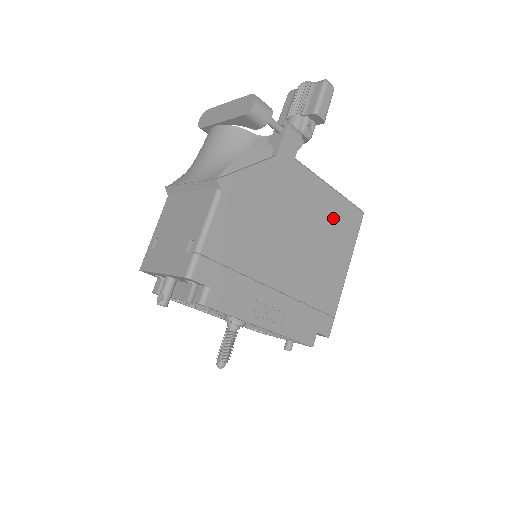
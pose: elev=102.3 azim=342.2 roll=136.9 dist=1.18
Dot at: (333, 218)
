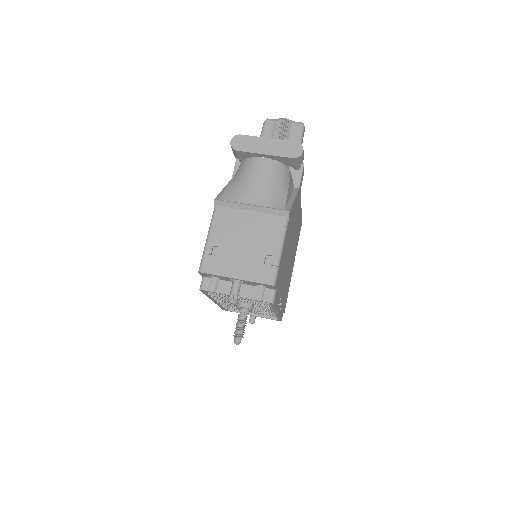
Dot at: (298, 228)
